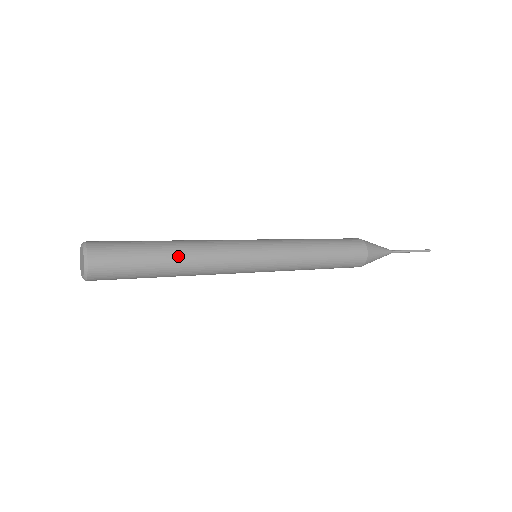
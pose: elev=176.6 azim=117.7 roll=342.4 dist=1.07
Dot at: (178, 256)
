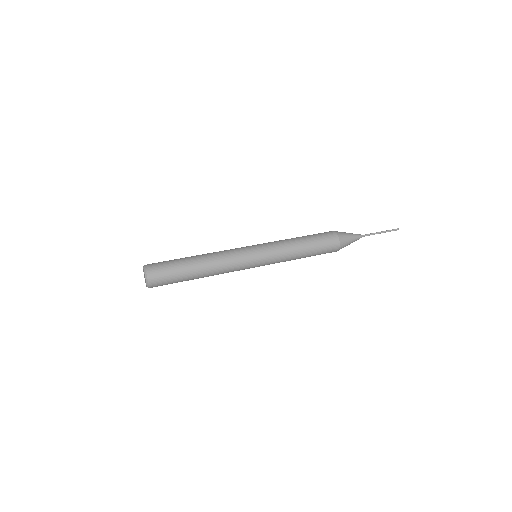
Dot at: (201, 264)
